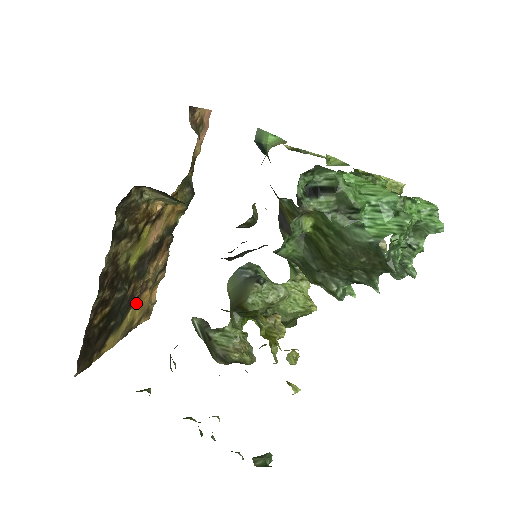
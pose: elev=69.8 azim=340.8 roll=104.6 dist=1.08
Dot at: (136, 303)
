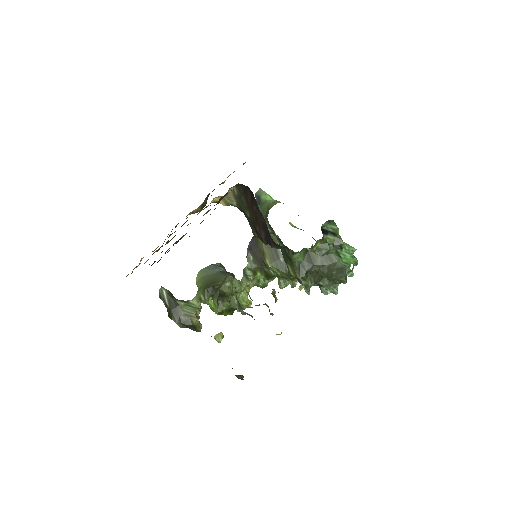
Dot at: occluded
